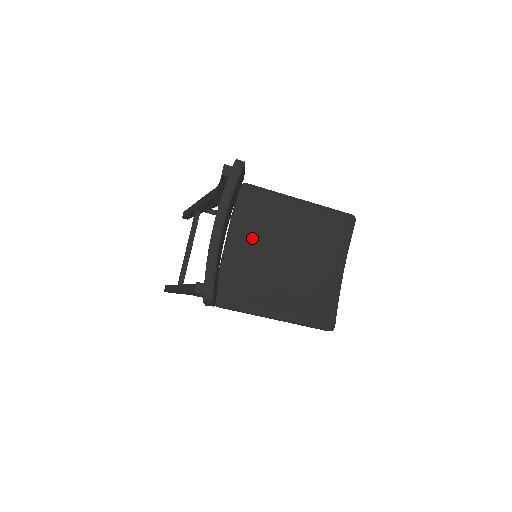
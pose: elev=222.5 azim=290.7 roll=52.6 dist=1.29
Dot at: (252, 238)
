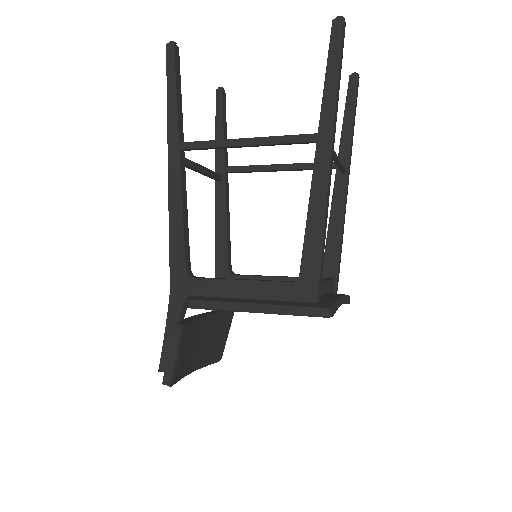
Dot at: occluded
